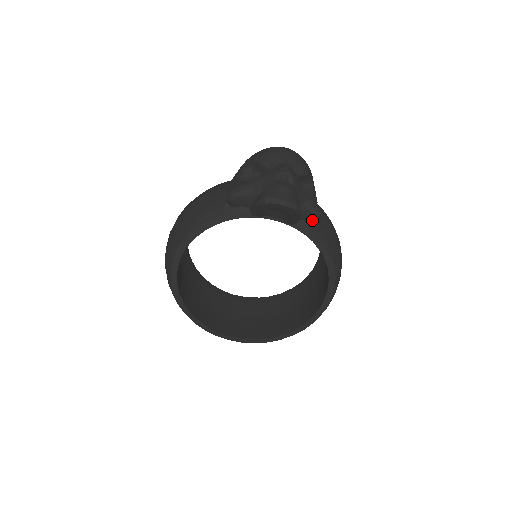
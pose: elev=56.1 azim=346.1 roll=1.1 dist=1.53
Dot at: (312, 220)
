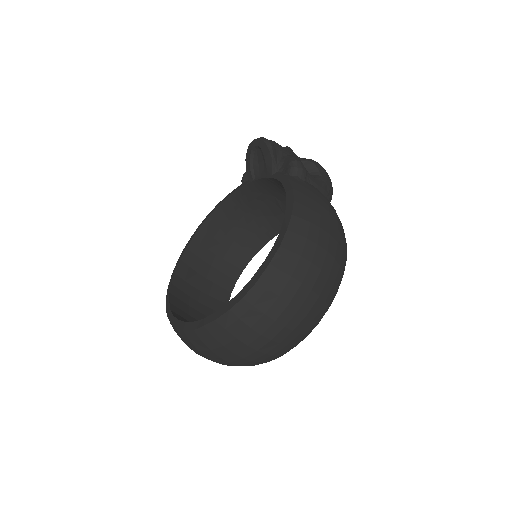
Dot at: (288, 167)
